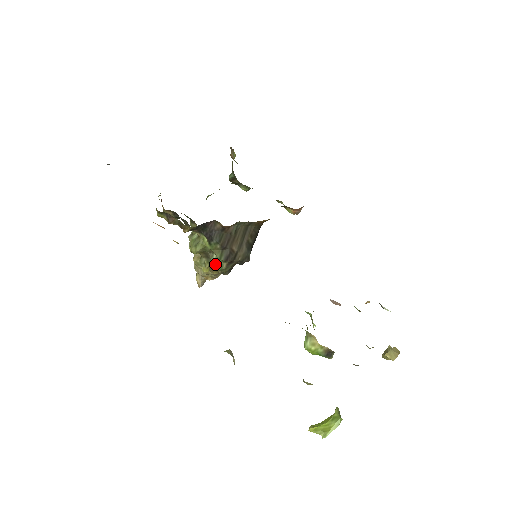
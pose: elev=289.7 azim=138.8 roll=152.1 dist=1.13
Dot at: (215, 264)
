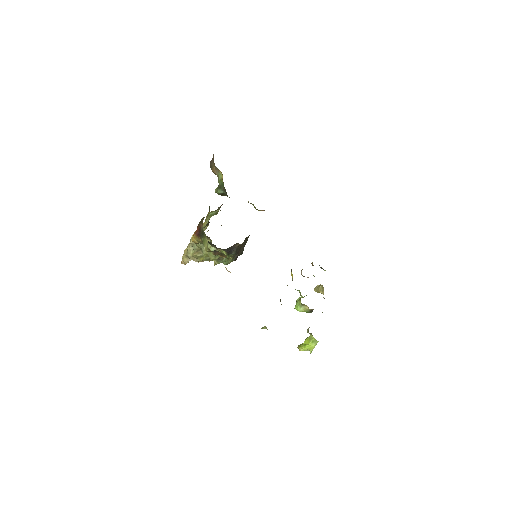
Dot at: (223, 262)
